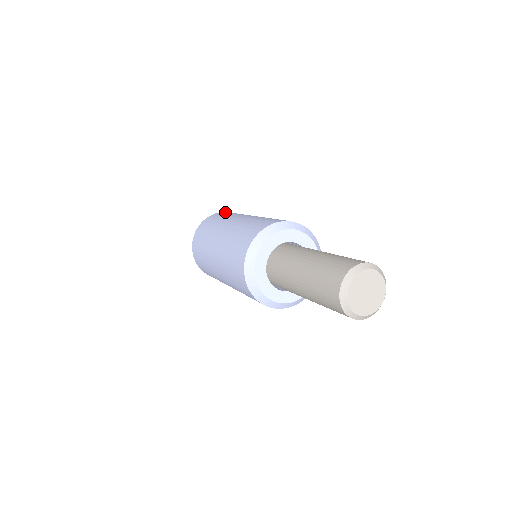
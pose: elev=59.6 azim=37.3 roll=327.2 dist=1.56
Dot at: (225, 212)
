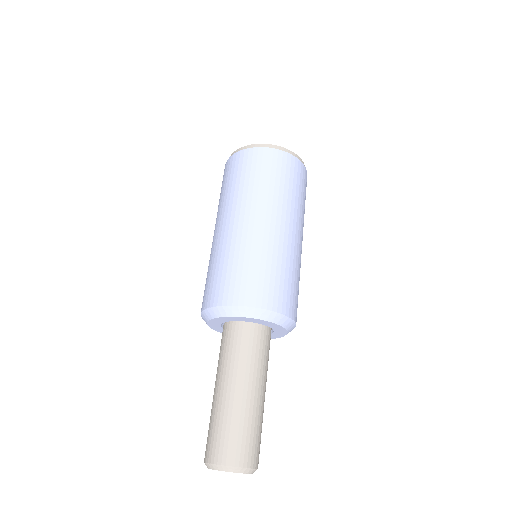
Dot at: (299, 167)
